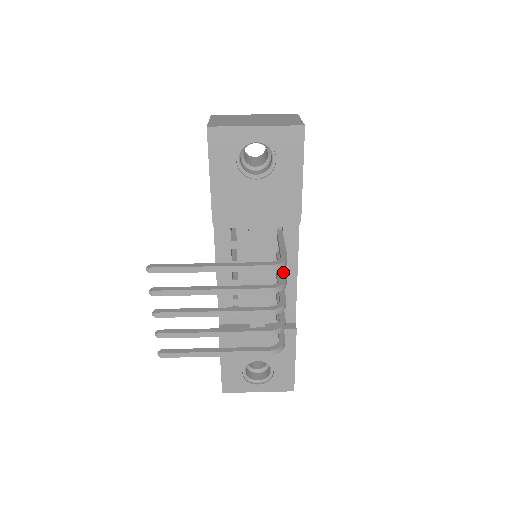
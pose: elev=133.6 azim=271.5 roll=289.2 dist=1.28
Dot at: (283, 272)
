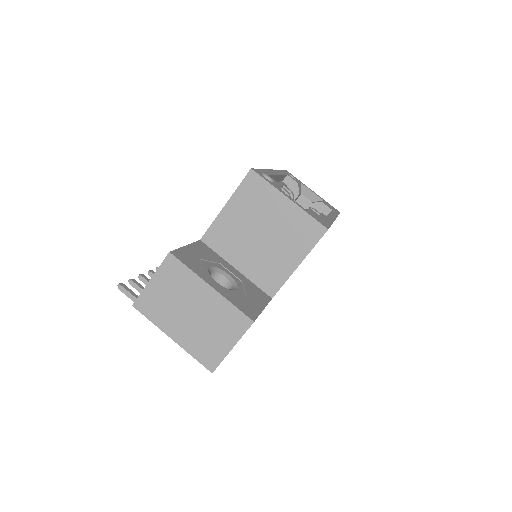
Dot at: occluded
